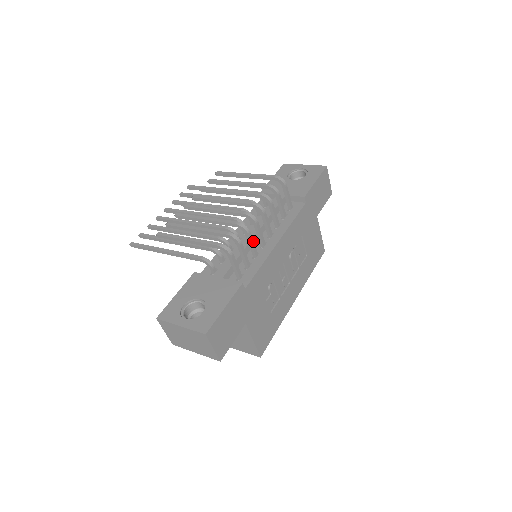
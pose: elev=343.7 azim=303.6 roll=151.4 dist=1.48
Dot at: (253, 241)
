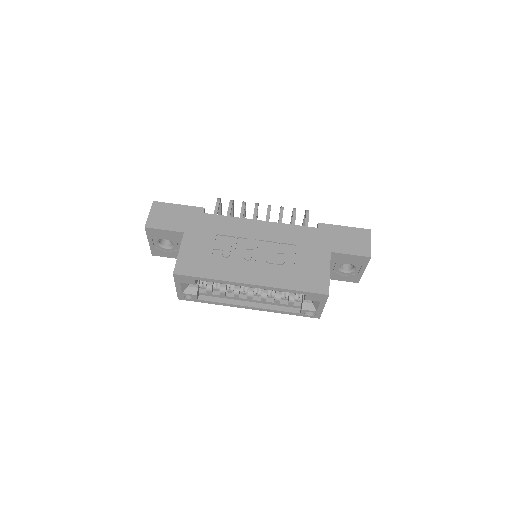
Dot at: occluded
